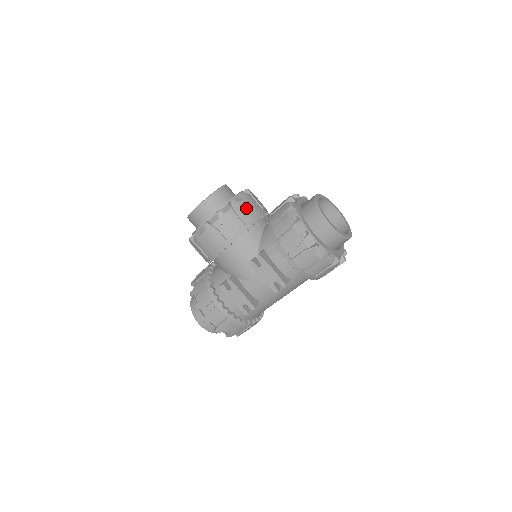
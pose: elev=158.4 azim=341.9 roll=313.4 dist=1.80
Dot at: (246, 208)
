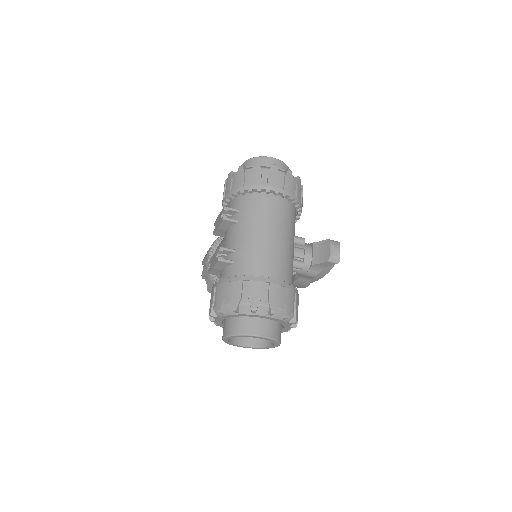
Dot at: occluded
